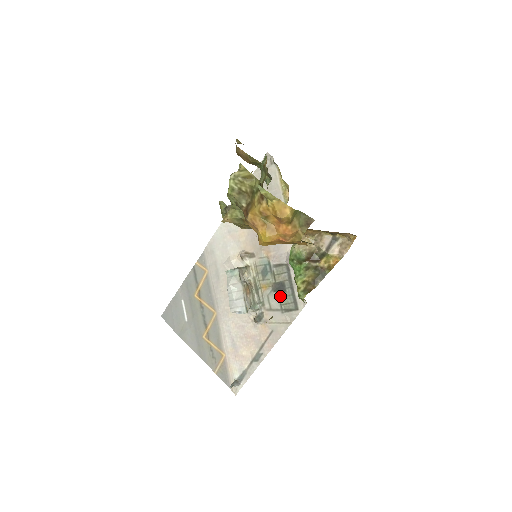
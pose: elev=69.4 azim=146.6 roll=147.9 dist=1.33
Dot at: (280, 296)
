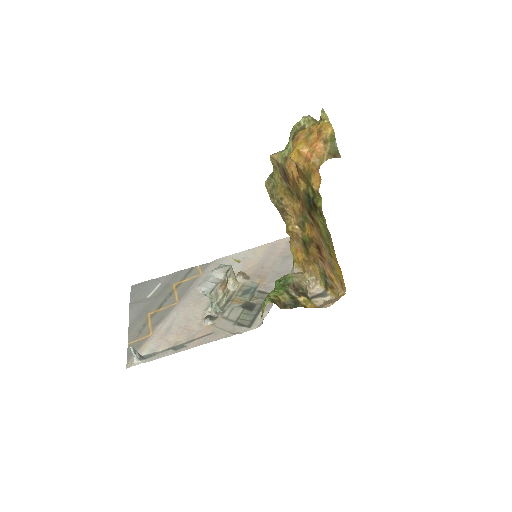
Dot at: (244, 312)
